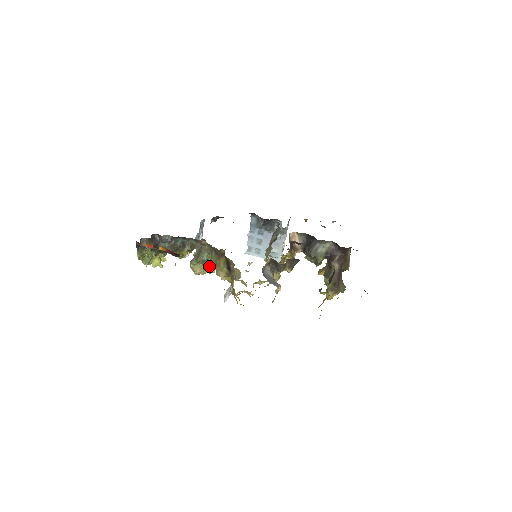
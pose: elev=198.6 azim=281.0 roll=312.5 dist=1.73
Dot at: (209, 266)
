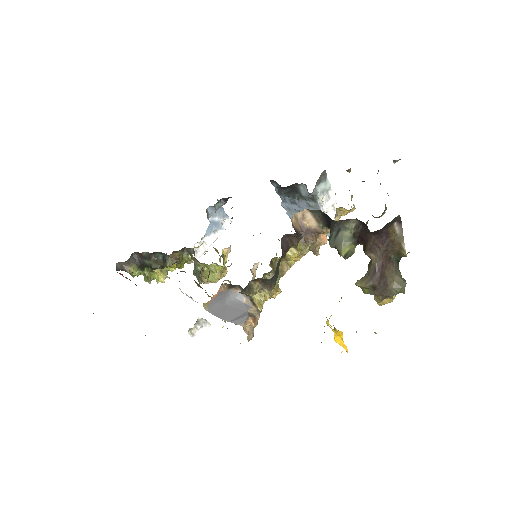
Dot at: (200, 280)
